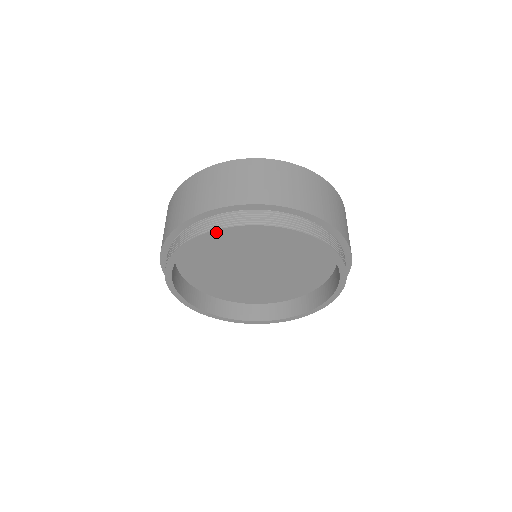
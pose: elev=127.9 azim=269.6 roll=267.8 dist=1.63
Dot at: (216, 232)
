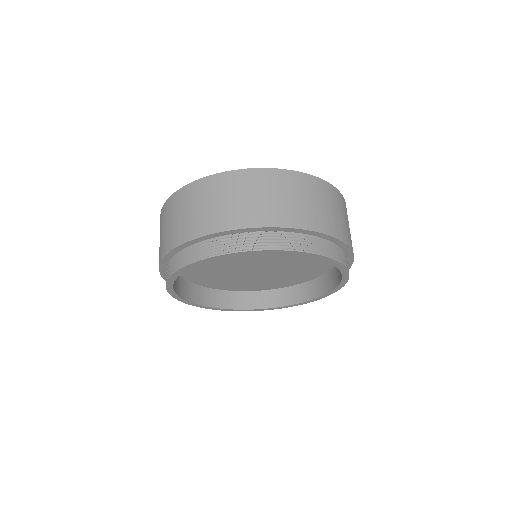
Dot at: (214, 258)
